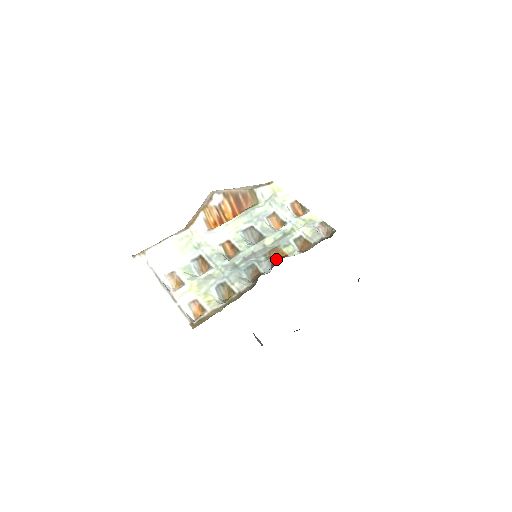
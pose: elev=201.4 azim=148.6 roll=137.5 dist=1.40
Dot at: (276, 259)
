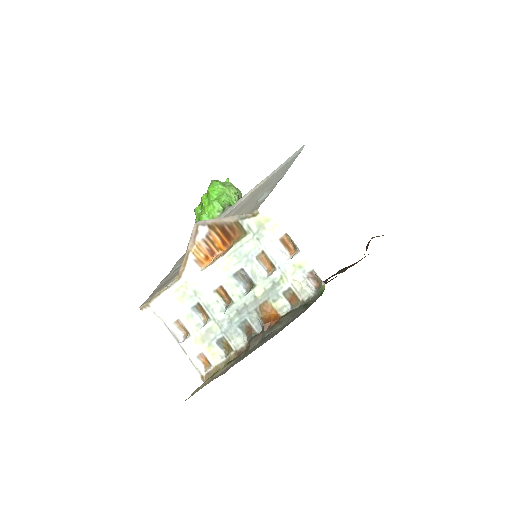
Dot at: (264, 327)
